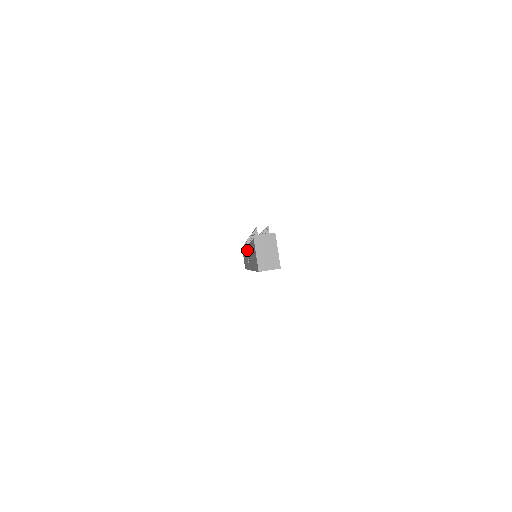
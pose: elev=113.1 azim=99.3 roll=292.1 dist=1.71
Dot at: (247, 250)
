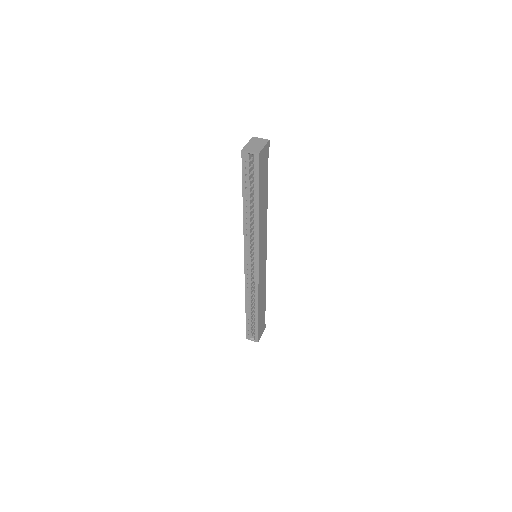
Dot at: occluded
